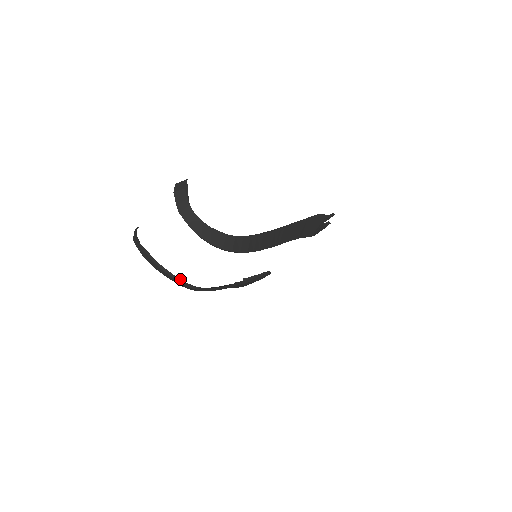
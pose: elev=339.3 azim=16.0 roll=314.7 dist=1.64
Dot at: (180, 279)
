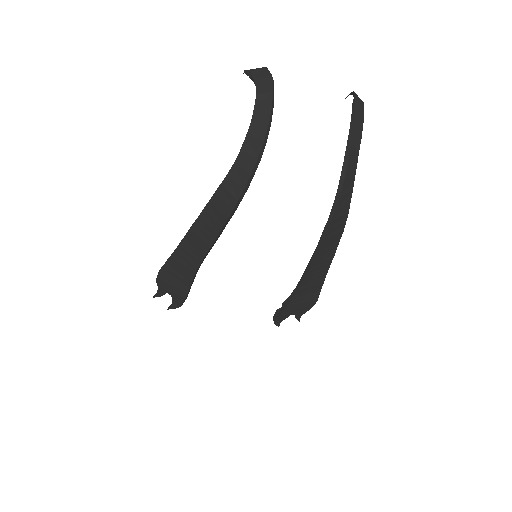
Dot at: (264, 148)
